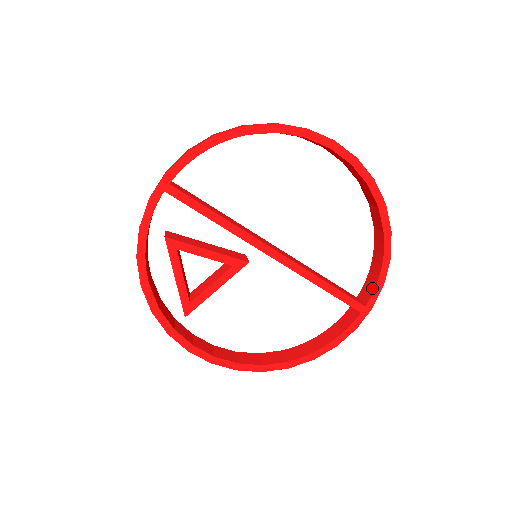
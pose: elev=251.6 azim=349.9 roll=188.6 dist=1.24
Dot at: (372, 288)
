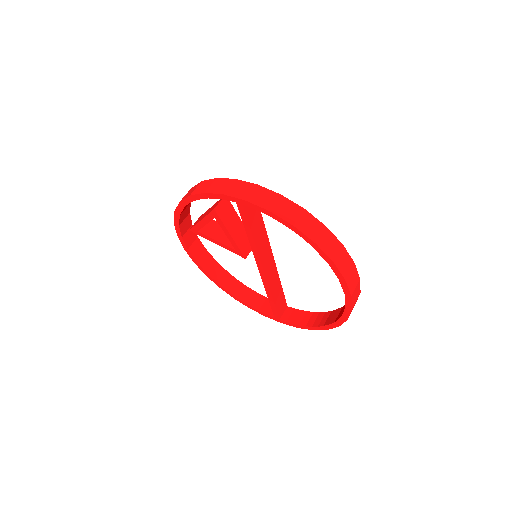
Dot at: (292, 321)
